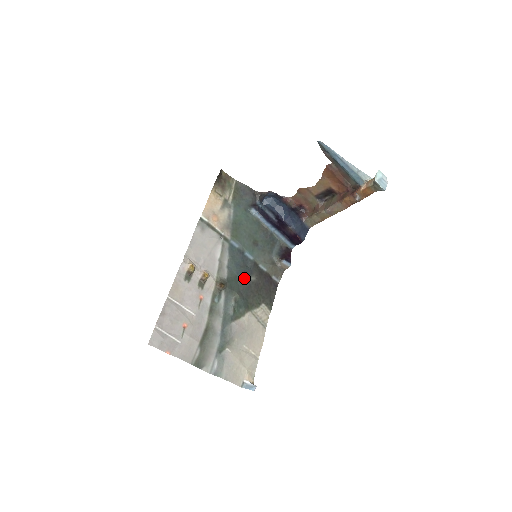
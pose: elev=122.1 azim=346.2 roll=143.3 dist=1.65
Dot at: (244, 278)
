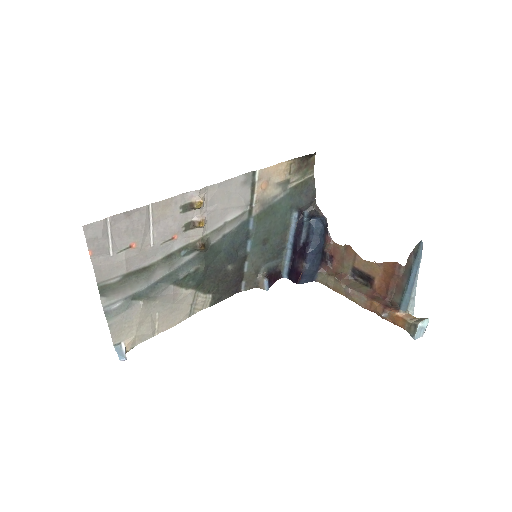
Dot at: (224, 259)
